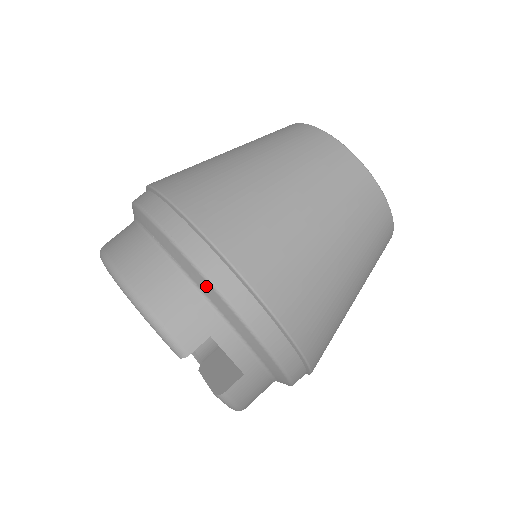
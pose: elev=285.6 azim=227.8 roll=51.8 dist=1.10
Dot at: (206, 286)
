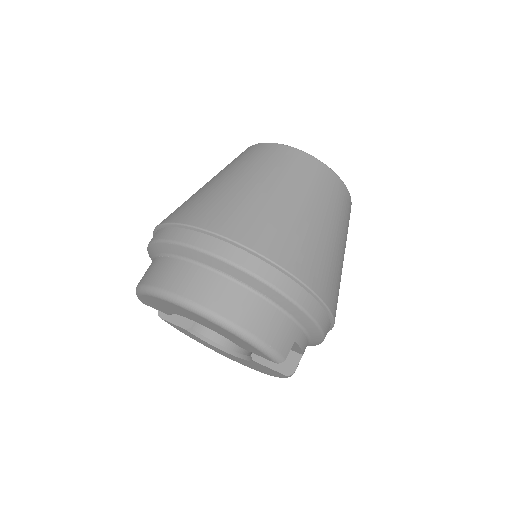
Dot at: (294, 309)
